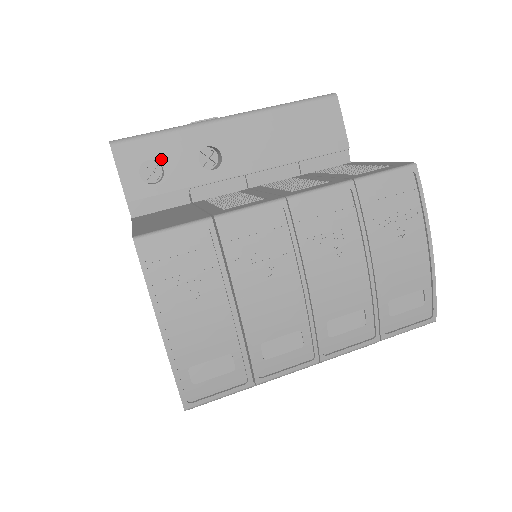
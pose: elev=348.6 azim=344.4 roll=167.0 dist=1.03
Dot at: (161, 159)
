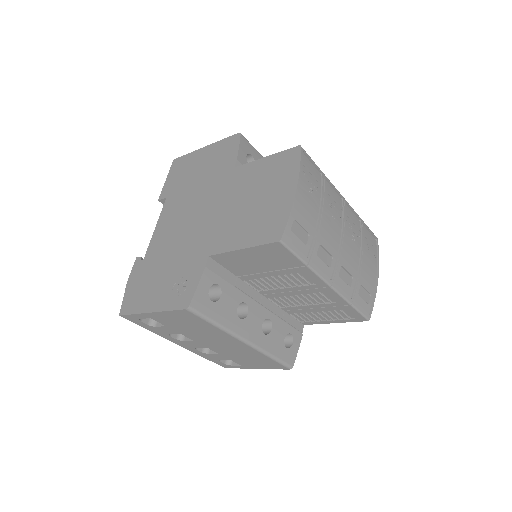
Dot at: occluded
